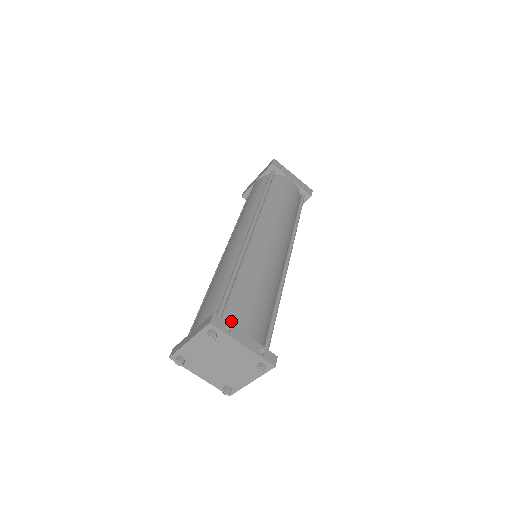
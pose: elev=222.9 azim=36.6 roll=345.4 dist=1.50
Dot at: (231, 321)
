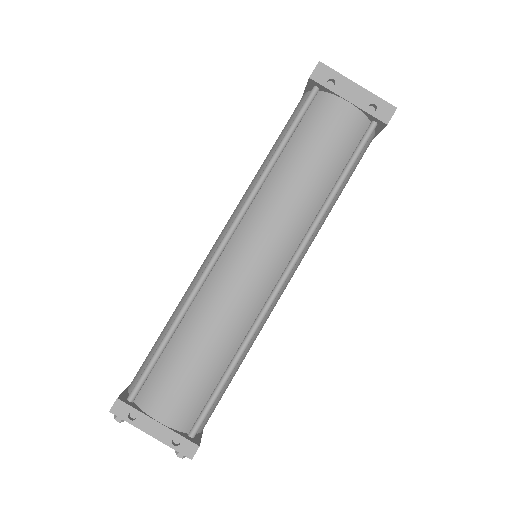
Dot at: (146, 401)
